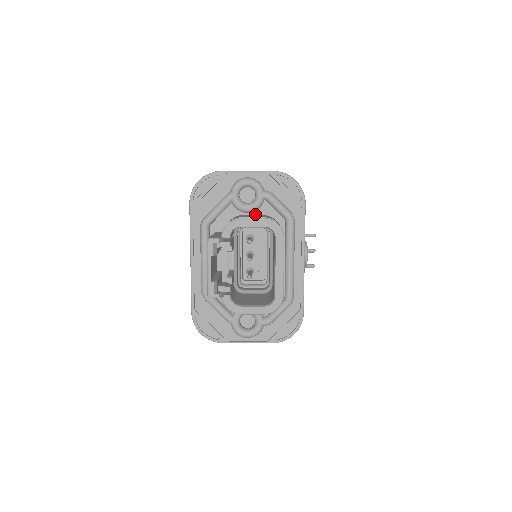
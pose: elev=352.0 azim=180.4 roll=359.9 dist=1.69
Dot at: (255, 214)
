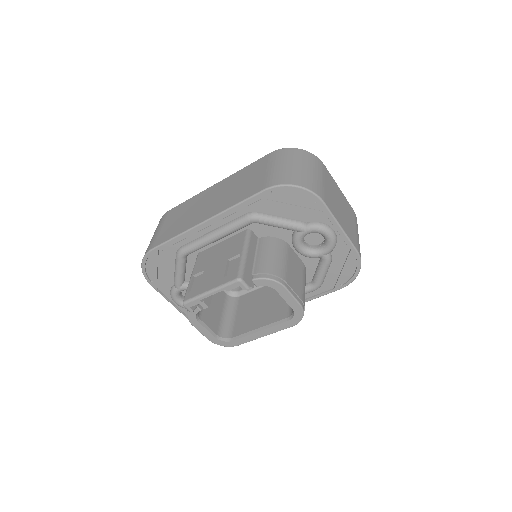
Dot at: (299, 255)
